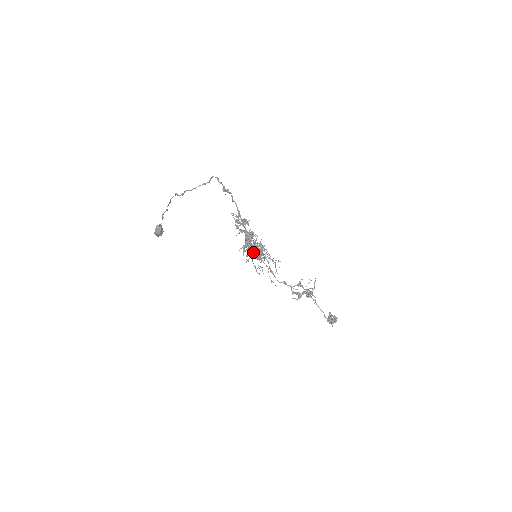
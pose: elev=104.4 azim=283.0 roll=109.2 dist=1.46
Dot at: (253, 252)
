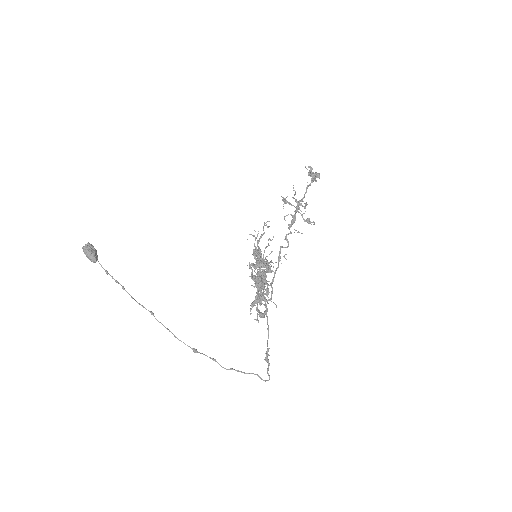
Dot at: occluded
